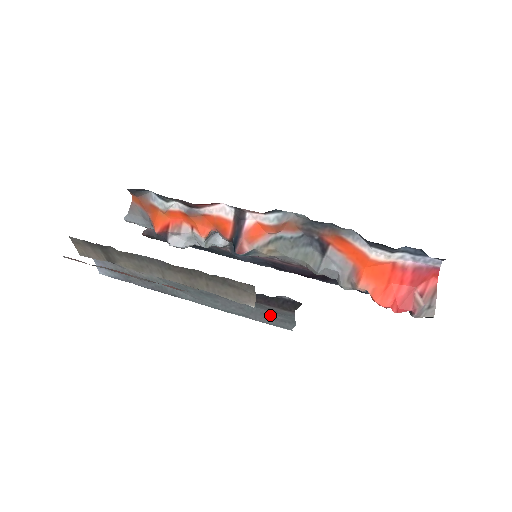
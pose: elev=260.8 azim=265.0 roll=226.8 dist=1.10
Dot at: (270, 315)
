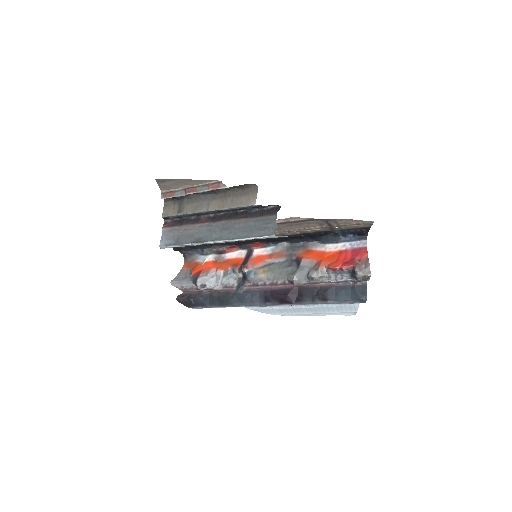
Dot at: (262, 227)
